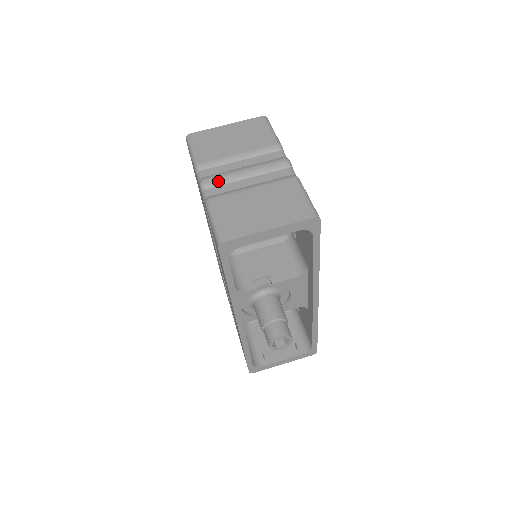
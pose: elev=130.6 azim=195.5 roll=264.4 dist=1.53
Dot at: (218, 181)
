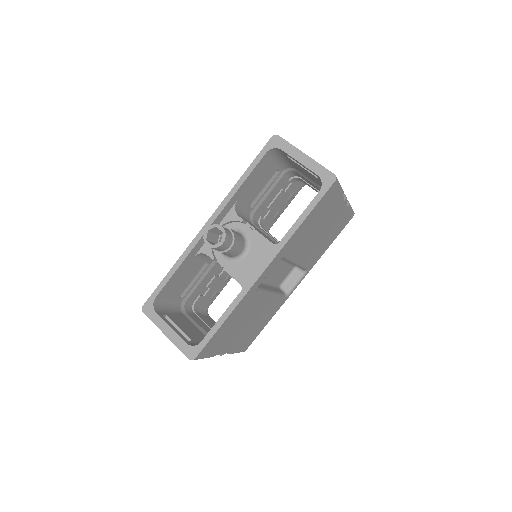
Dot at: occluded
